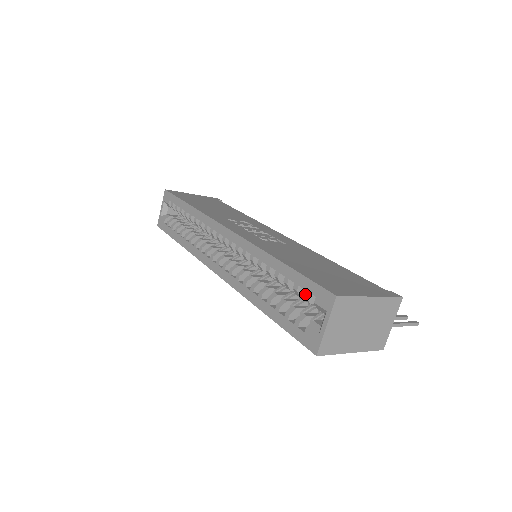
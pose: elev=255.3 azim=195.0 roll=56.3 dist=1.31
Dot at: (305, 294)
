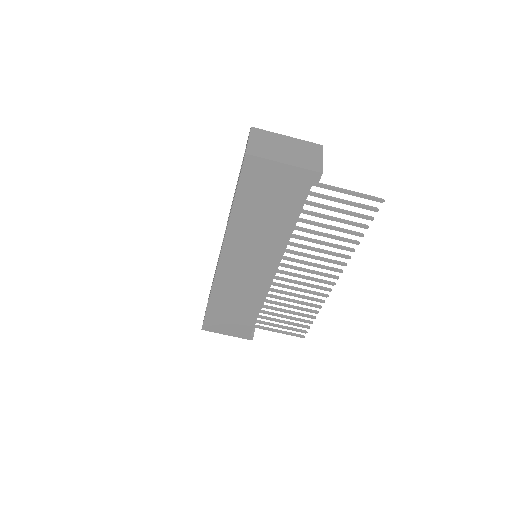
Dot at: (243, 157)
